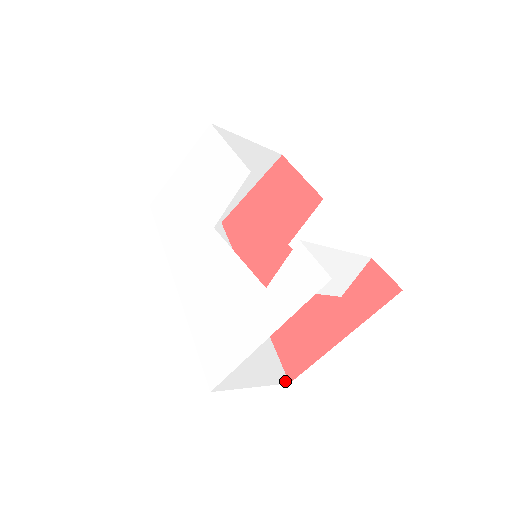
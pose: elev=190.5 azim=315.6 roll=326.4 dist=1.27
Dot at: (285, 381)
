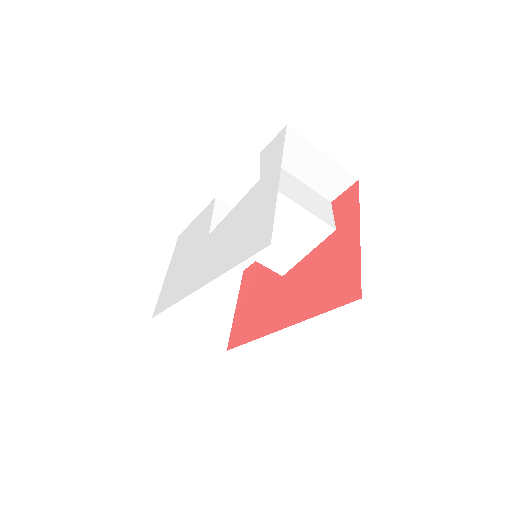
Dot at: occluded
